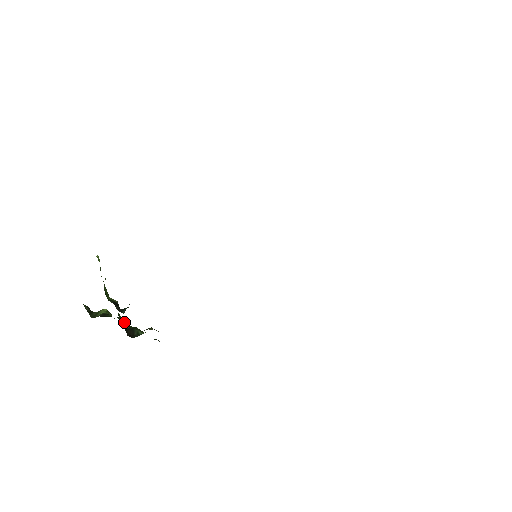
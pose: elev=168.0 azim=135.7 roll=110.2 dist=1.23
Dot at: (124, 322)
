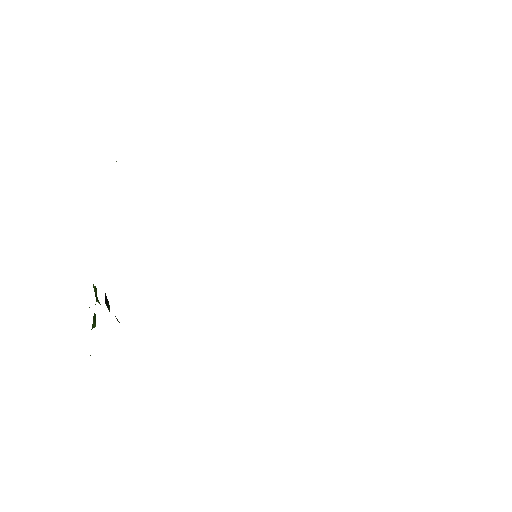
Dot at: occluded
